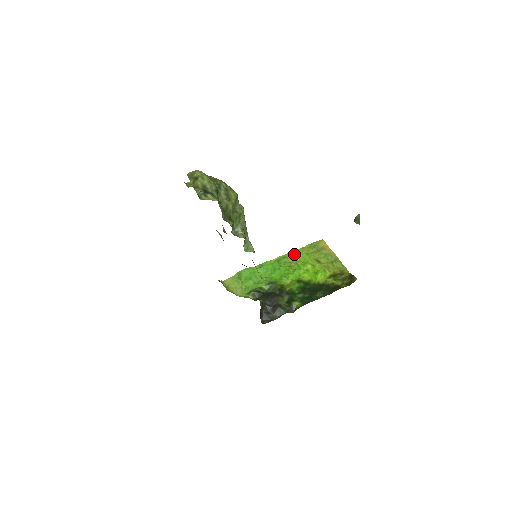
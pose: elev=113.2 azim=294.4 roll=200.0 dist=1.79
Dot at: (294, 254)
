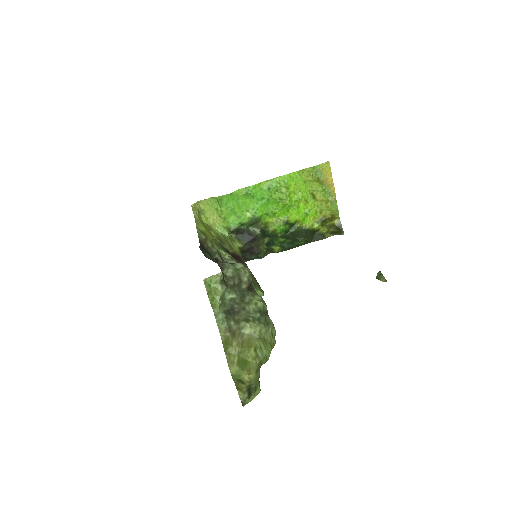
Dot at: (290, 179)
